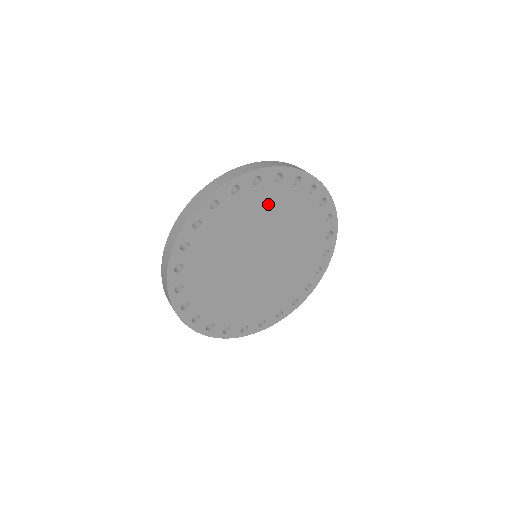
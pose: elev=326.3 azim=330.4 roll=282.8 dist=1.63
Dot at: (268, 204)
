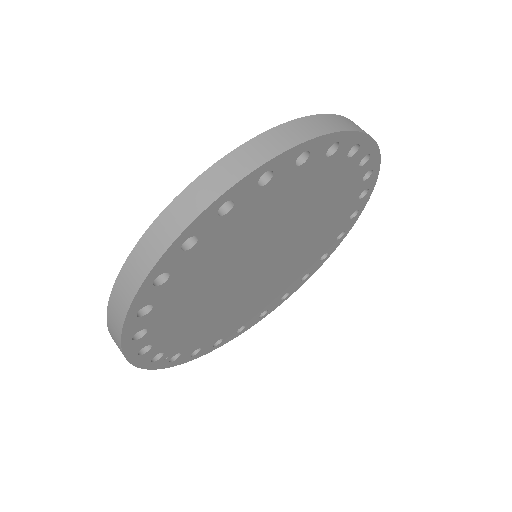
Dot at: (232, 236)
